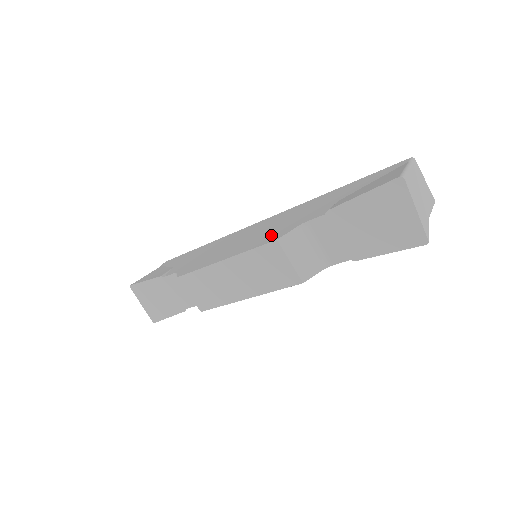
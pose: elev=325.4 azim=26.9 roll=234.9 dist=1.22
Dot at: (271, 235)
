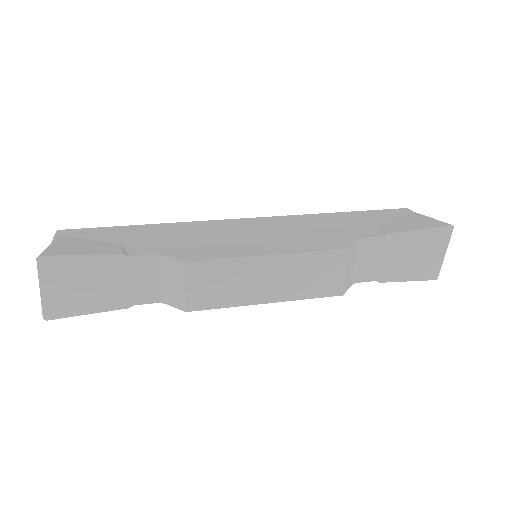
Dot at: (323, 241)
